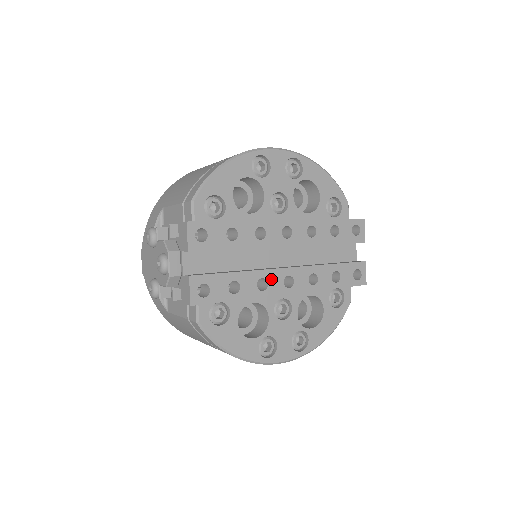
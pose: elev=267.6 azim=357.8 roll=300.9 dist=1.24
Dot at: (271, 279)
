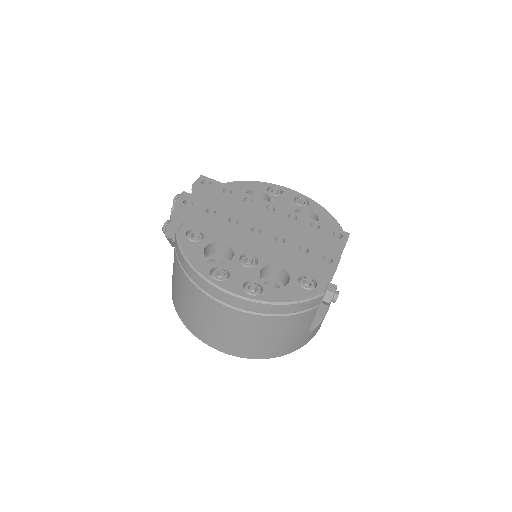
Dot at: (242, 222)
